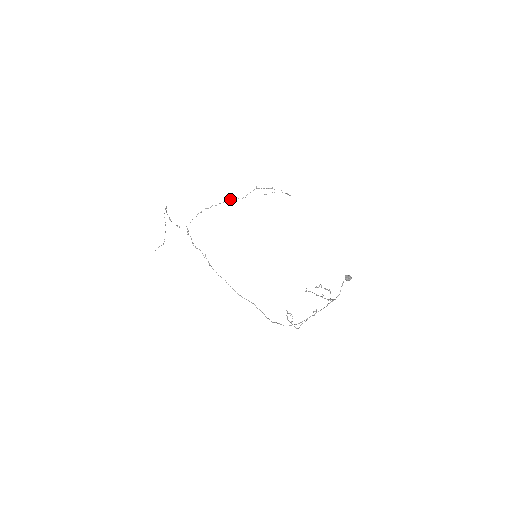
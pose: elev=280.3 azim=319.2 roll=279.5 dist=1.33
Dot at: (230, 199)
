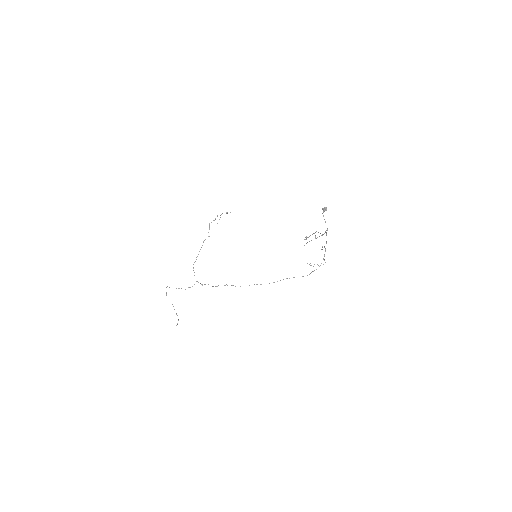
Dot at: occluded
